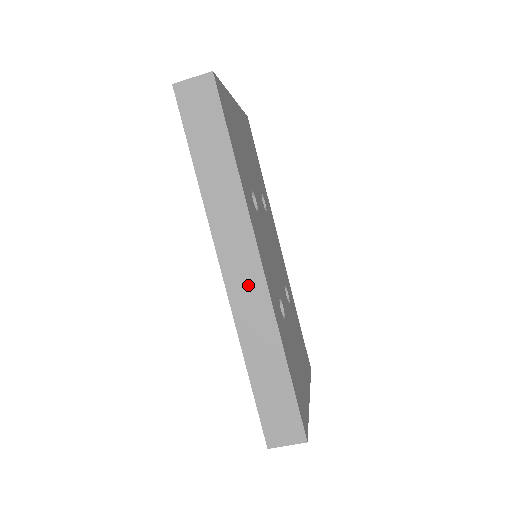
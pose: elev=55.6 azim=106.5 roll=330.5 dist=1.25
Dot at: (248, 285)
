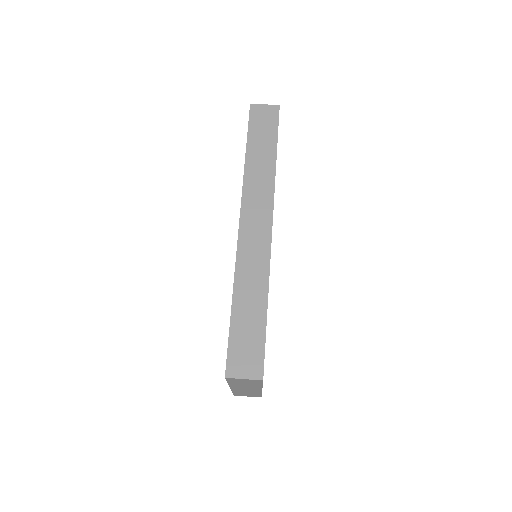
Dot at: (256, 238)
